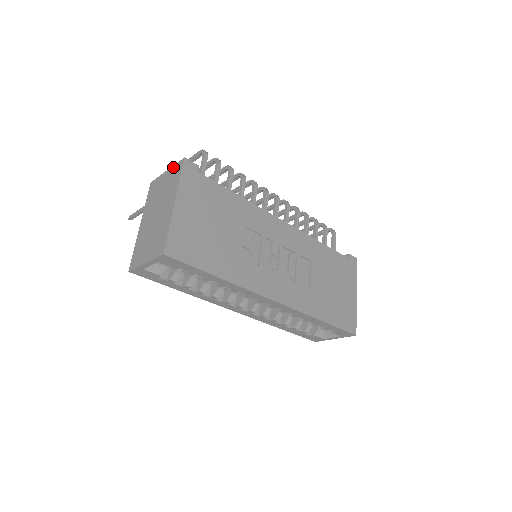
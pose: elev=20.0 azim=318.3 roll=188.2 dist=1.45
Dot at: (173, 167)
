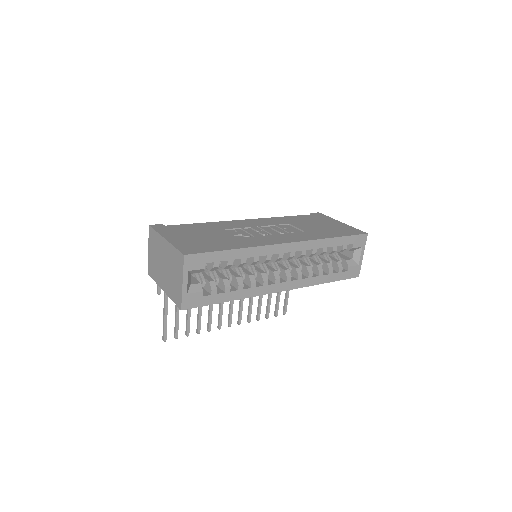
Dot at: (149, 240)
